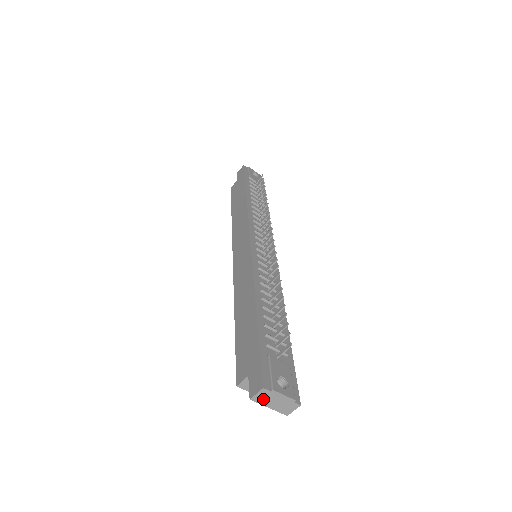
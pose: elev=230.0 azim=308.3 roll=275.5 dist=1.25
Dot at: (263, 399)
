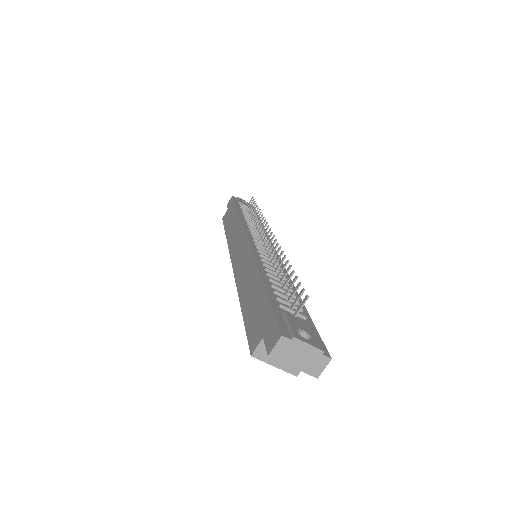
Dot at: (284, 354)
